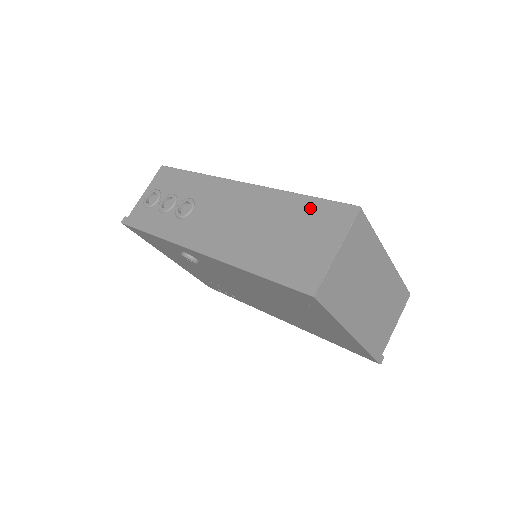
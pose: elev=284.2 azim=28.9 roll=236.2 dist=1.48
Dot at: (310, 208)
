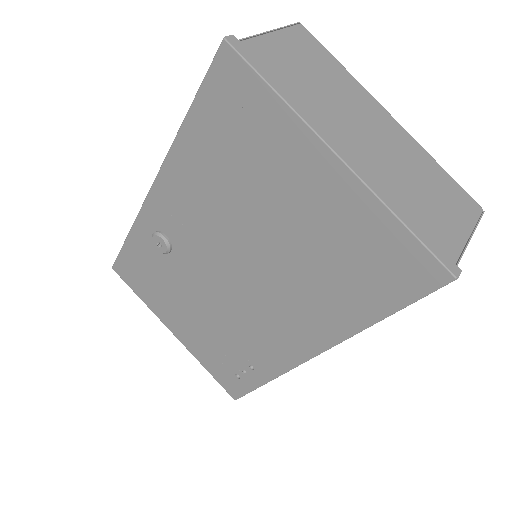
Dot at: occluded
